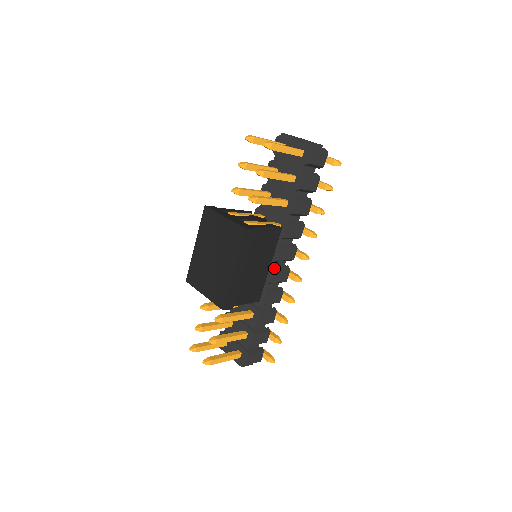
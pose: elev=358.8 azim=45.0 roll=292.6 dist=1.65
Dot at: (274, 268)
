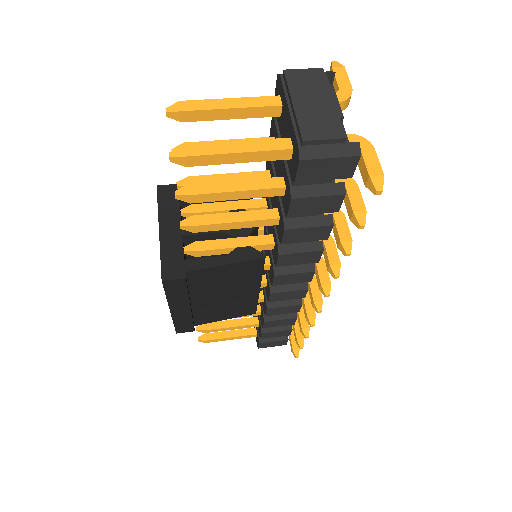
Dot at: (271, 288)
